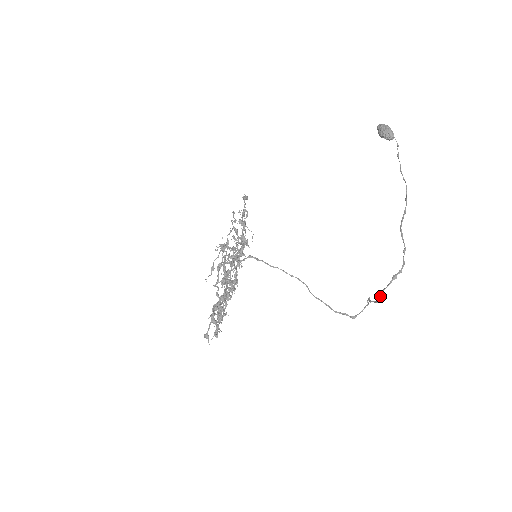
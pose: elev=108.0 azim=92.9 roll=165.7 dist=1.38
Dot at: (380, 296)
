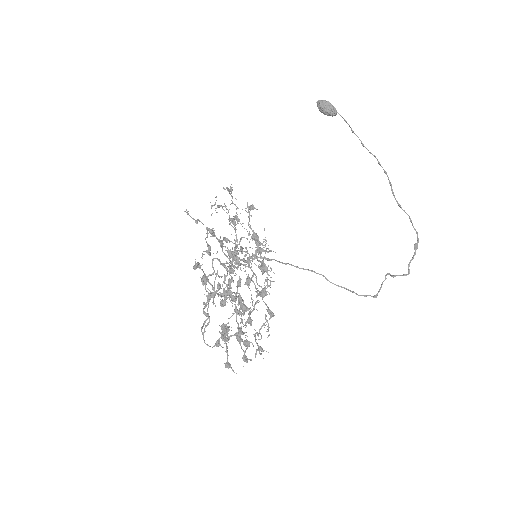
Dot at: occluded
